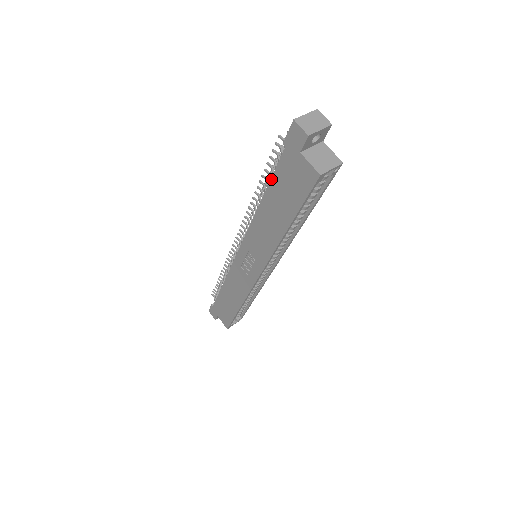
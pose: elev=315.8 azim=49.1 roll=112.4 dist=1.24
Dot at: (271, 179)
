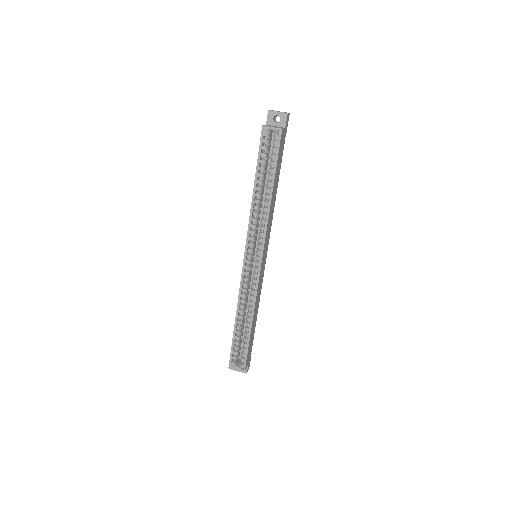
Dot at: occluded
